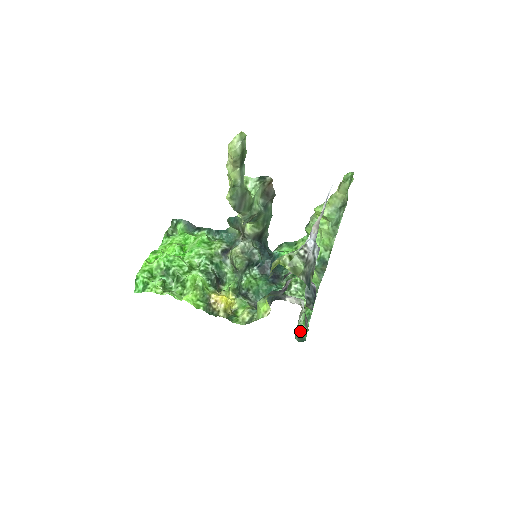
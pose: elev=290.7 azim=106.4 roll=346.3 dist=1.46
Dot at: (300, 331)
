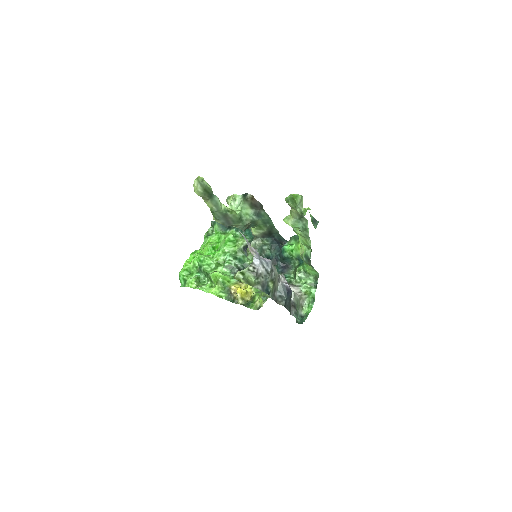
Dot at: (305, 313)
